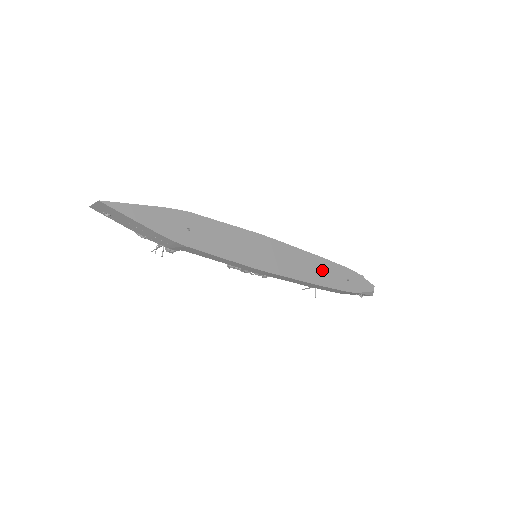
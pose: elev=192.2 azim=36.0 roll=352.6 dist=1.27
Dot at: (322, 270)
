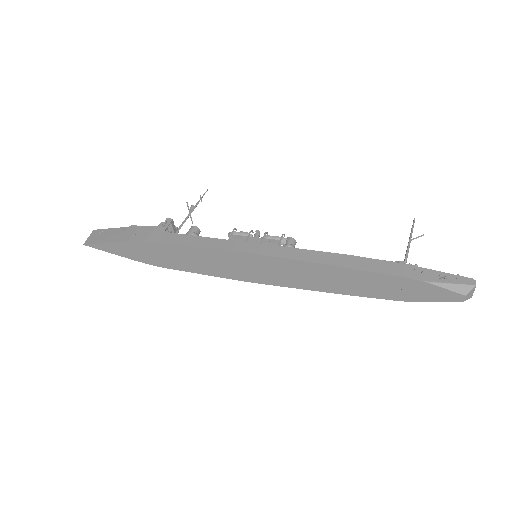
Dot at: (346, 280)
